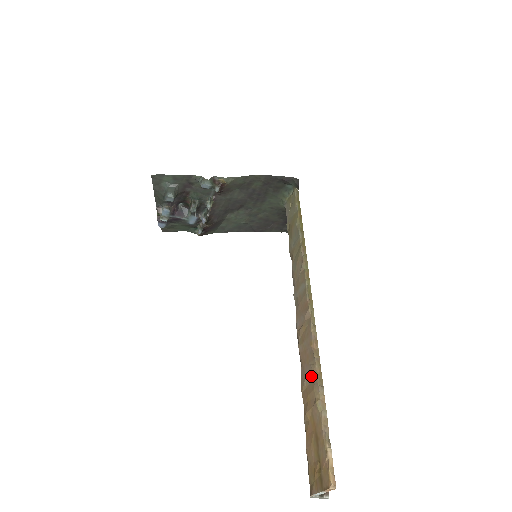
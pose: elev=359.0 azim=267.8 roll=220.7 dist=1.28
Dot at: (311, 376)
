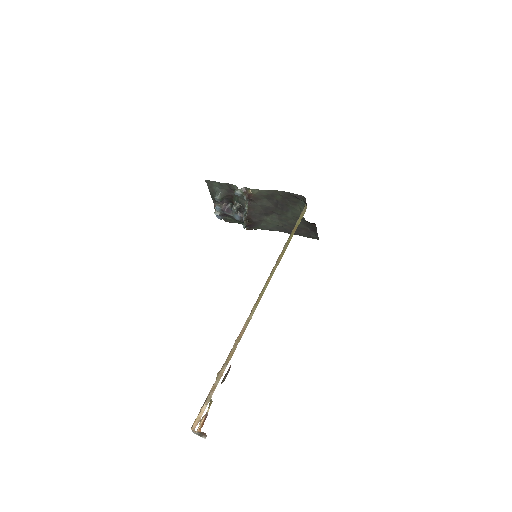
Dot at: (228, 355)
